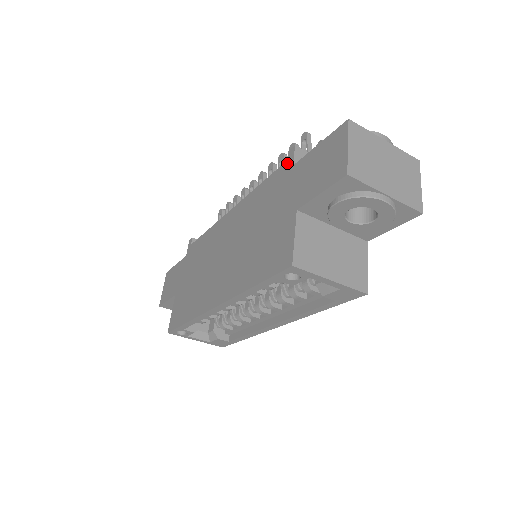
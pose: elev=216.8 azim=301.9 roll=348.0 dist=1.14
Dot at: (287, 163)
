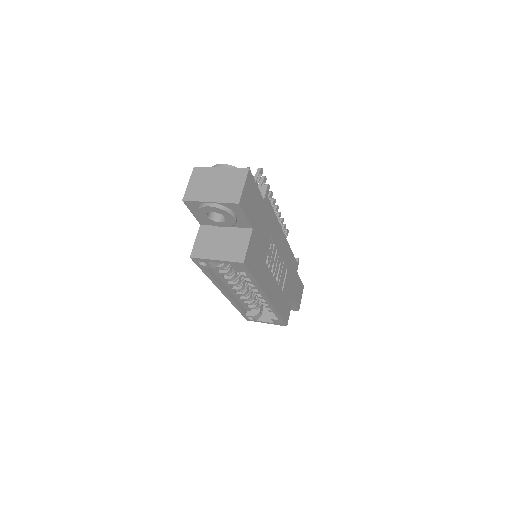
Dot at: occluded
